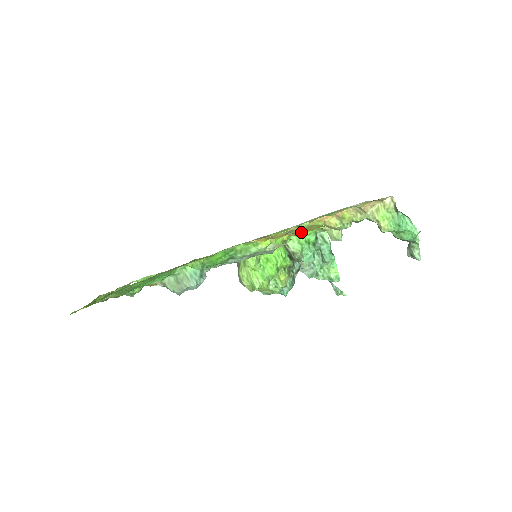
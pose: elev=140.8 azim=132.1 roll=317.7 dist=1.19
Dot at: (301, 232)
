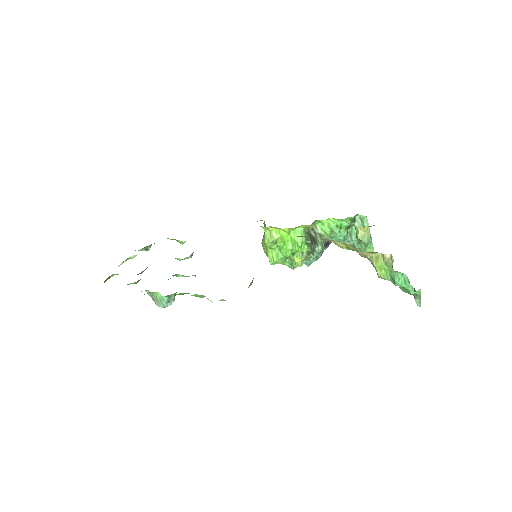
Dot at: occluded
